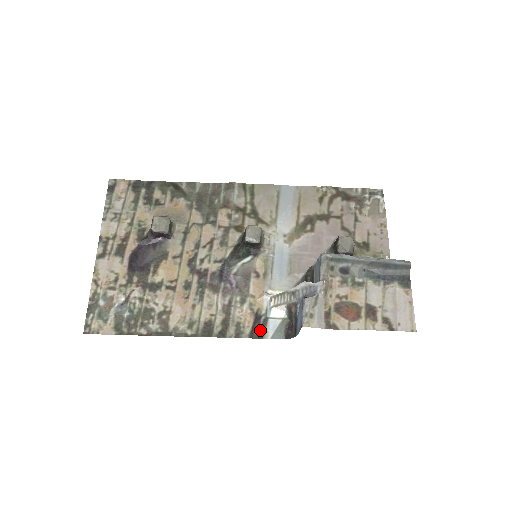
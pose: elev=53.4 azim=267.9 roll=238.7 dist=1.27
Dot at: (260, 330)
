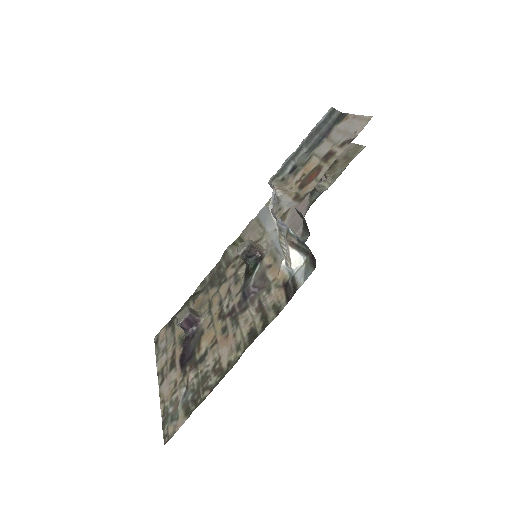
Dot at: (292, 289)
